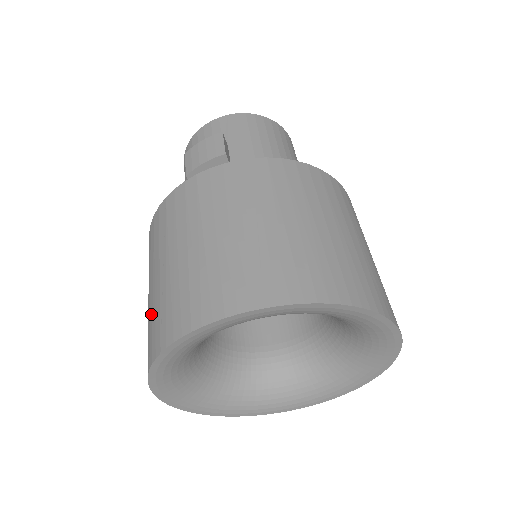
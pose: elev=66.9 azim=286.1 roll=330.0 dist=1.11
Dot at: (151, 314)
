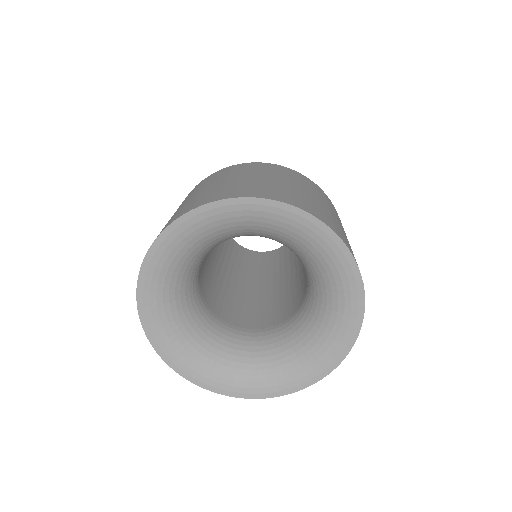
Dot at: occluded
